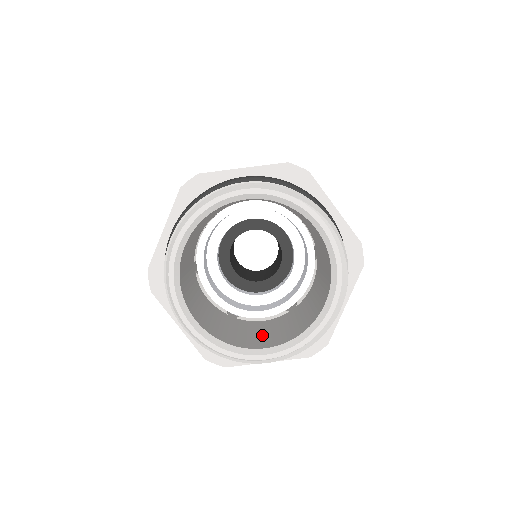
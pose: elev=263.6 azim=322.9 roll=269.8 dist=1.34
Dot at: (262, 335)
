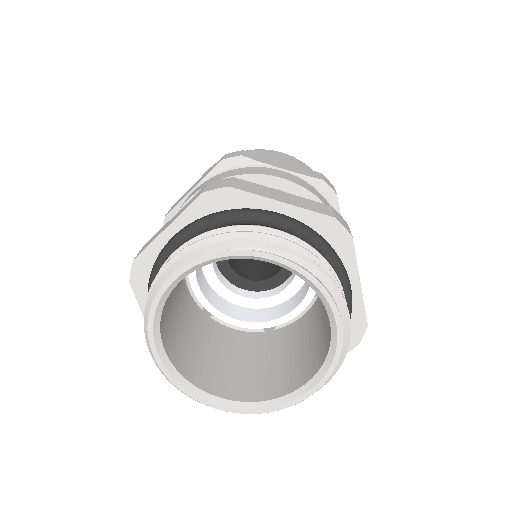
Dot at: (298, 357)
